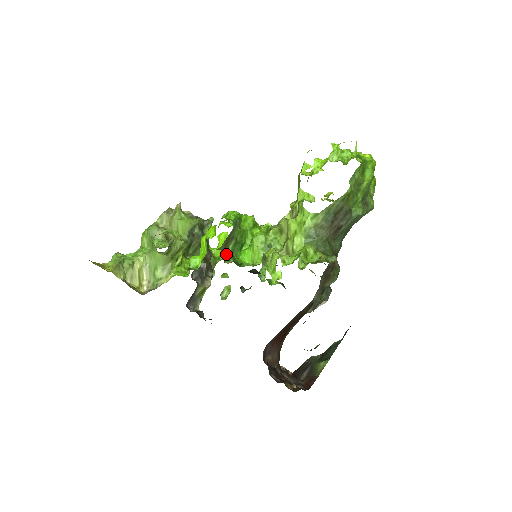
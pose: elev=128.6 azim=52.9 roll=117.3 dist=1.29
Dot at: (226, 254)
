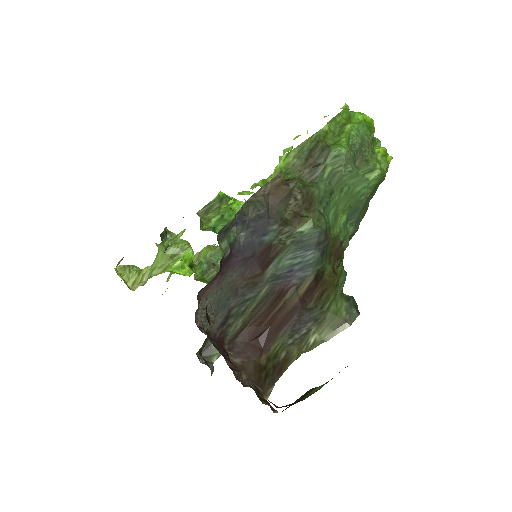
Dot at: (207, 226)
